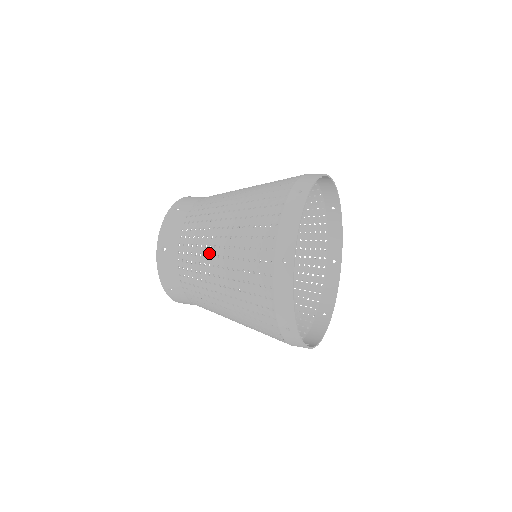
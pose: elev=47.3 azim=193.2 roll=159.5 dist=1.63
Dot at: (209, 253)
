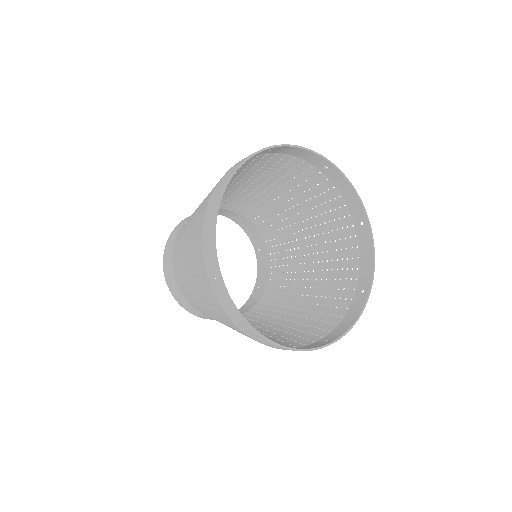
Dot at: (188, 221)
